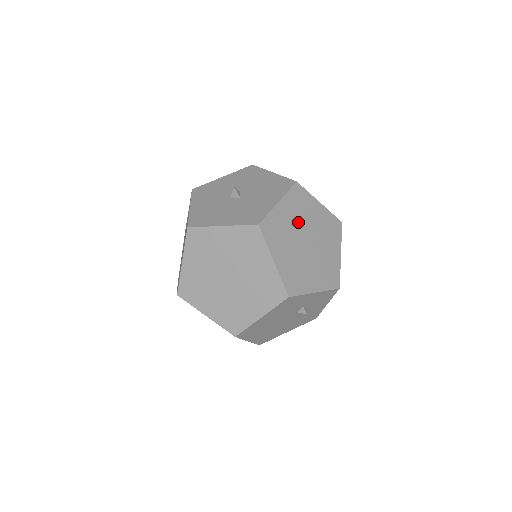
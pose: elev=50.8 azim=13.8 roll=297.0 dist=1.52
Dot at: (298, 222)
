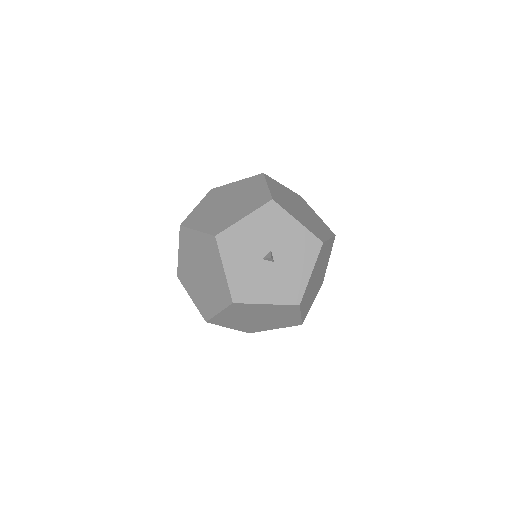
Dot at: occluded
